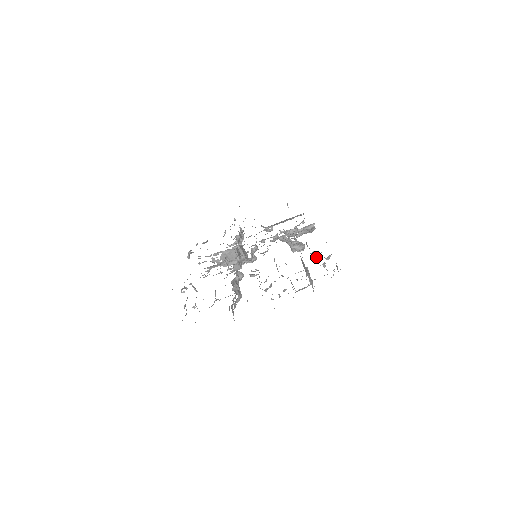
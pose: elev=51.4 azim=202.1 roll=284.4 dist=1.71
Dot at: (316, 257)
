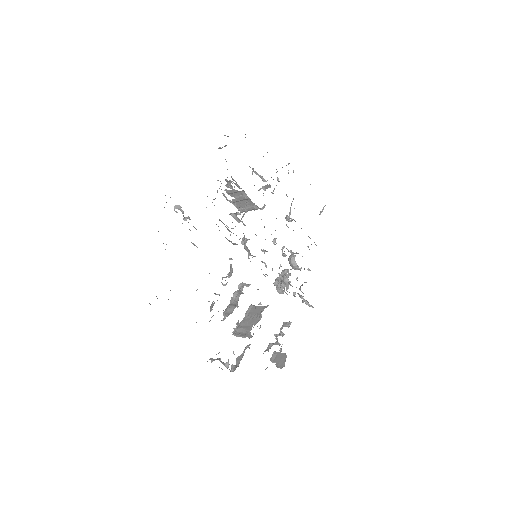
Dot at: occluded
